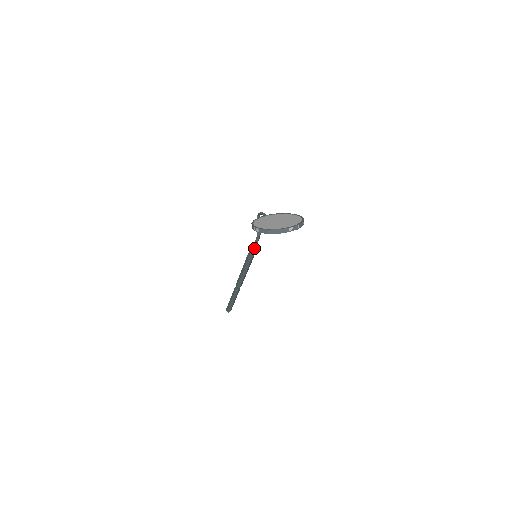
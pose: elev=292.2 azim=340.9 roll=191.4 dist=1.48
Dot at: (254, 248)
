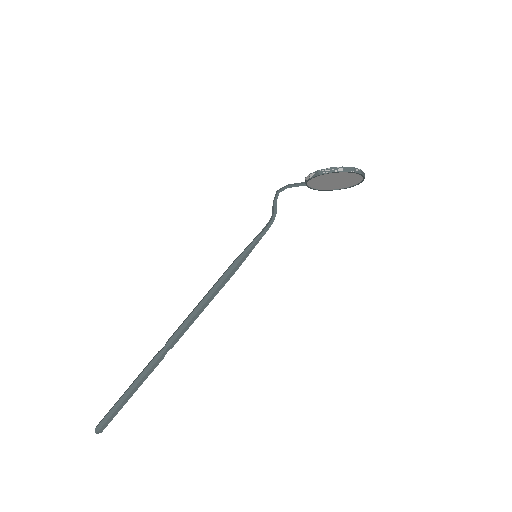
Dot at: (255, 244)
